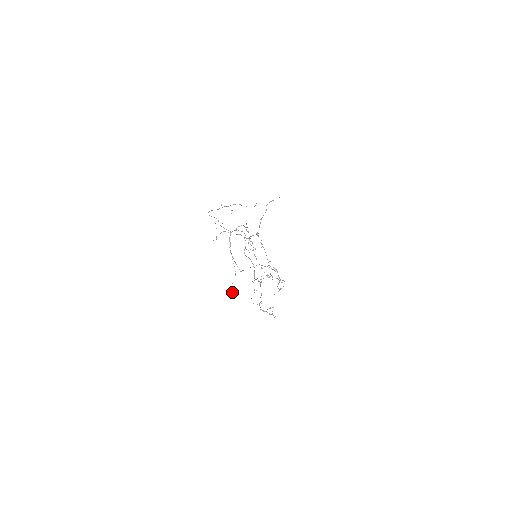
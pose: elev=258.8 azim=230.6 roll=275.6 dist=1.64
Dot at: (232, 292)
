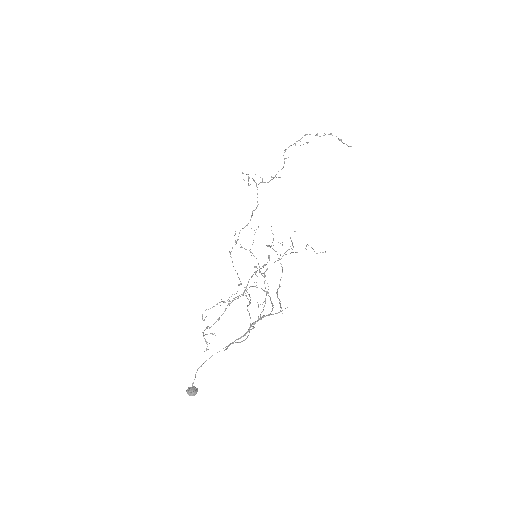
Dot at: occluded
